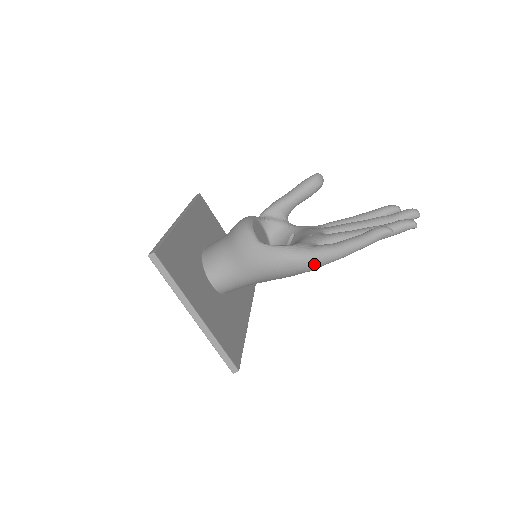
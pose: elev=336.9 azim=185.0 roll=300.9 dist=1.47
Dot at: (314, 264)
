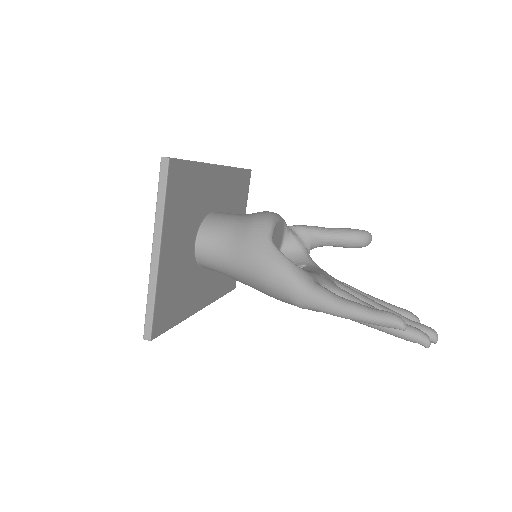
Dot at: (305, 300)
